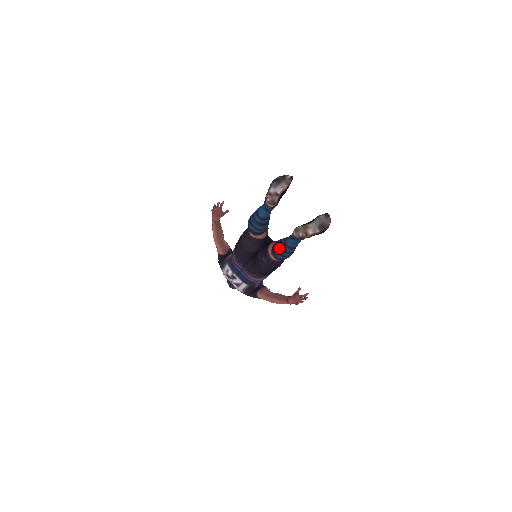
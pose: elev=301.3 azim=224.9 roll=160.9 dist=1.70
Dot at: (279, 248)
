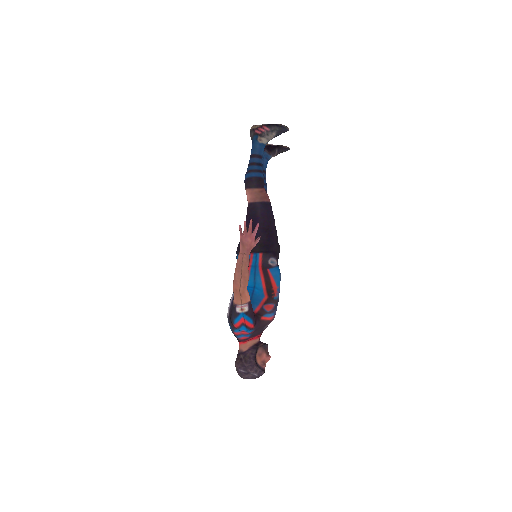
Dot at: occluded
